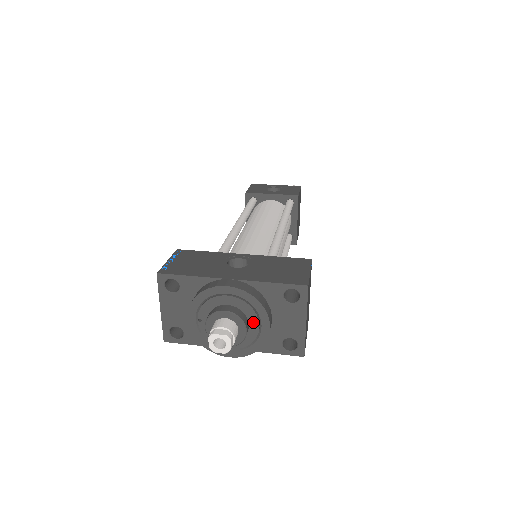
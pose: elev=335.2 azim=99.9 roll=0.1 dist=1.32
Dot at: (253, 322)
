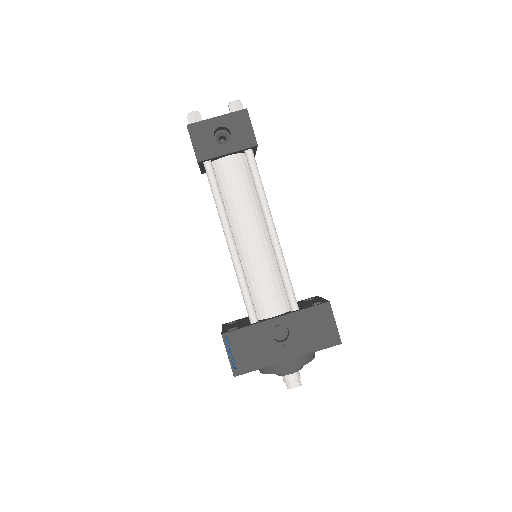
Dot at: occluded
